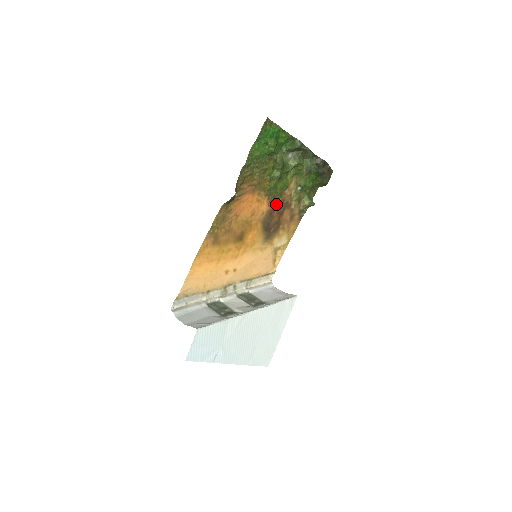
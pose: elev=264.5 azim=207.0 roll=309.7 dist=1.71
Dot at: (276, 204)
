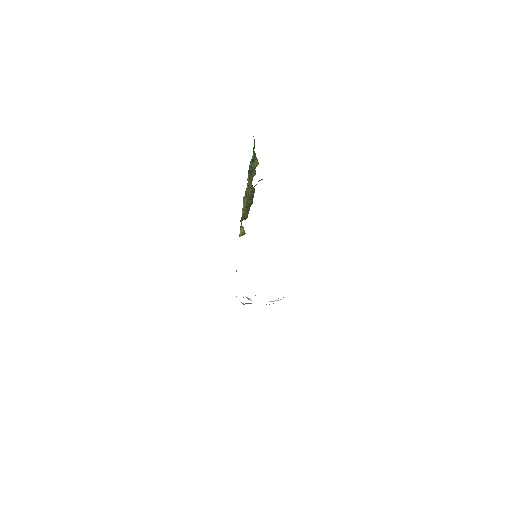
Dot at: occluded
